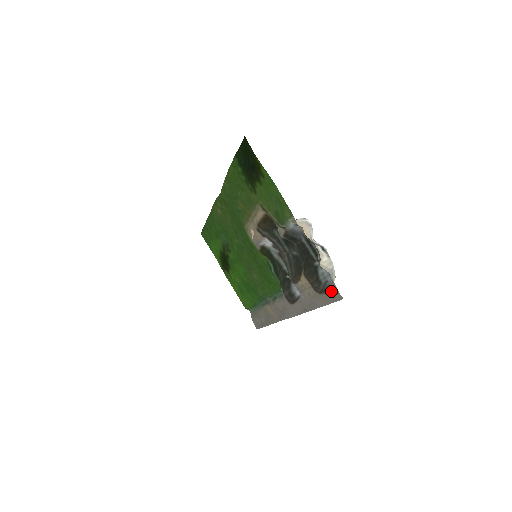
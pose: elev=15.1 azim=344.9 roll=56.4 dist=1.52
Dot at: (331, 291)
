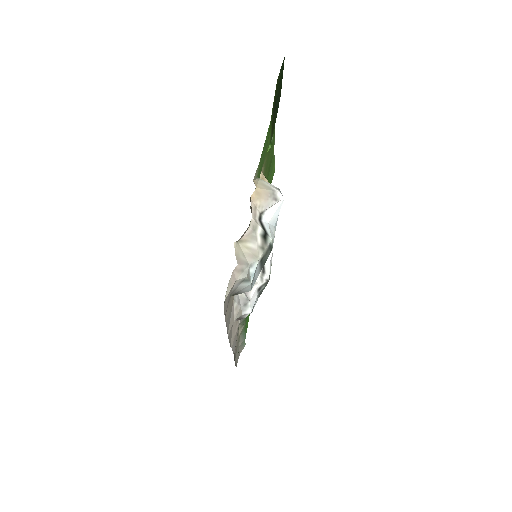
Dot at: (229, 294)
